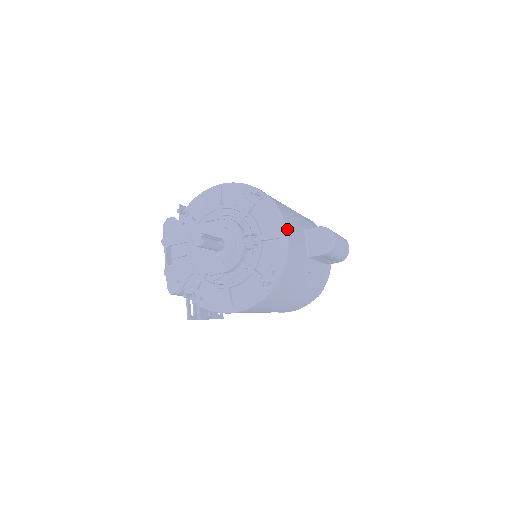
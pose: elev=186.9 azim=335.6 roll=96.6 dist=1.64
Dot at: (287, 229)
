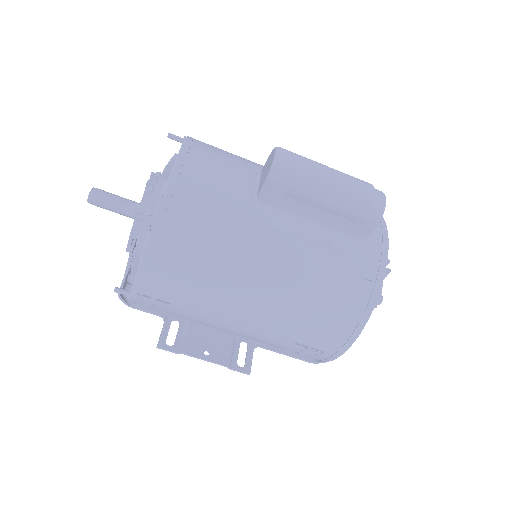
Dot at: (185, 150)
